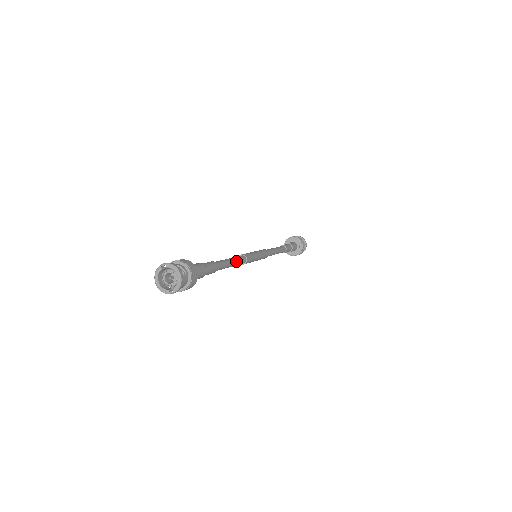
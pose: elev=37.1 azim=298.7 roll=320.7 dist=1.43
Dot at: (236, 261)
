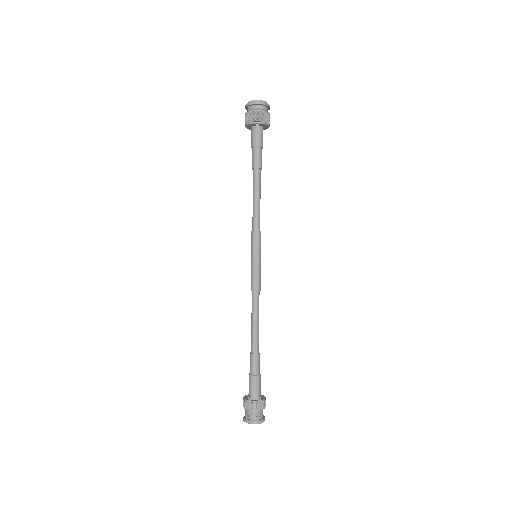
Dot at: (257, 314)
